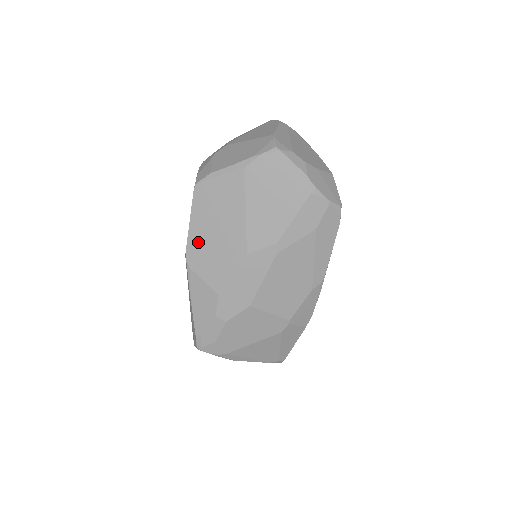
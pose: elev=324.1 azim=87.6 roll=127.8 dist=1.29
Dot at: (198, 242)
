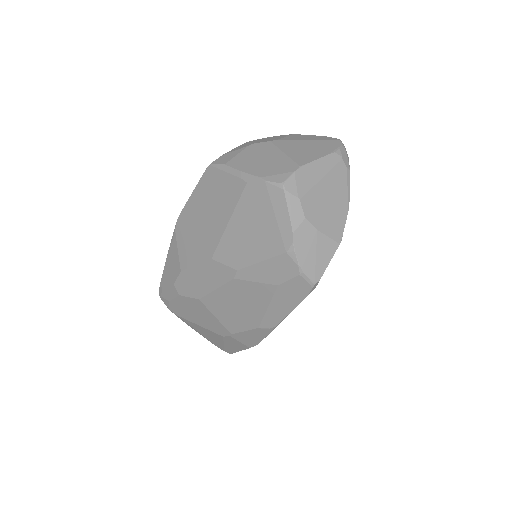
Dot at: (189, 216)
